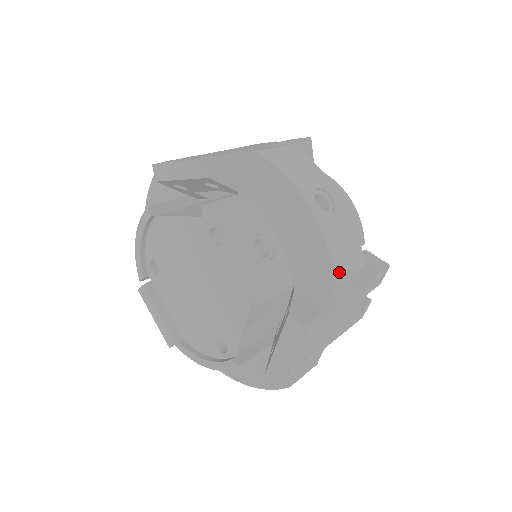
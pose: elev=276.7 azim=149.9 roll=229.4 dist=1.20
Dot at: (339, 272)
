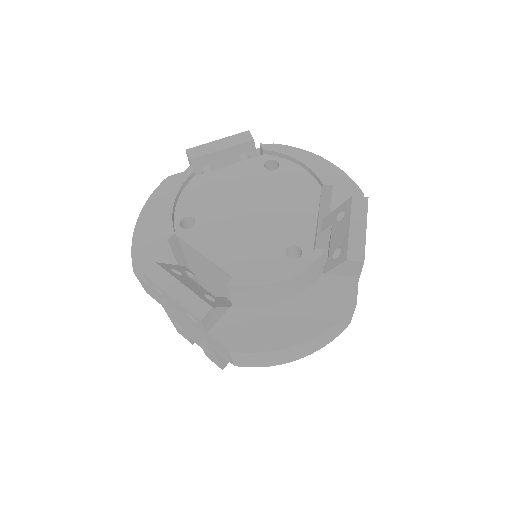
Dot at: occluded
